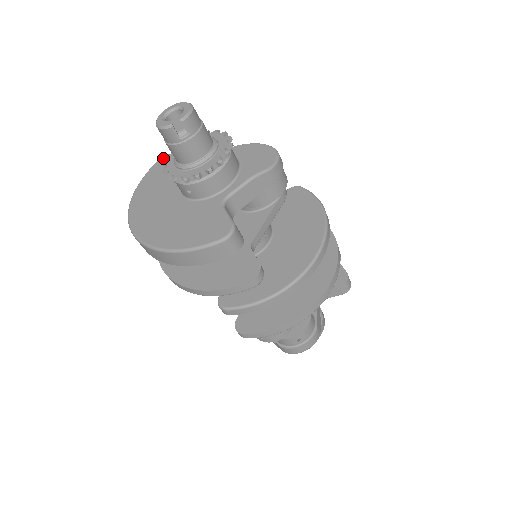
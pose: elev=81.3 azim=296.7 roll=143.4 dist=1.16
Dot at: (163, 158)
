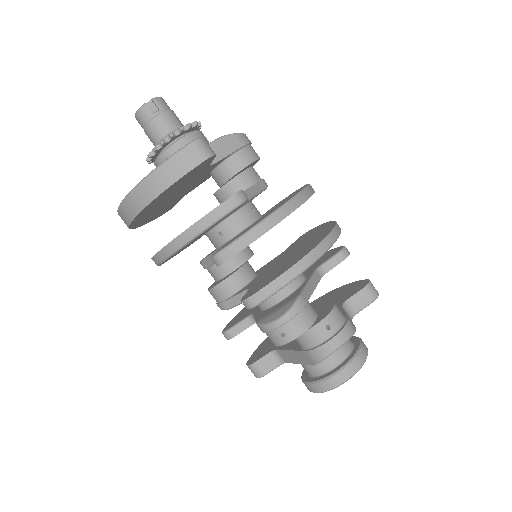
Dot at: occluded
